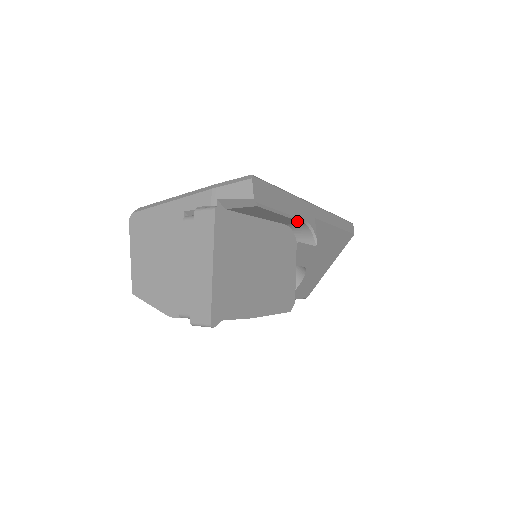
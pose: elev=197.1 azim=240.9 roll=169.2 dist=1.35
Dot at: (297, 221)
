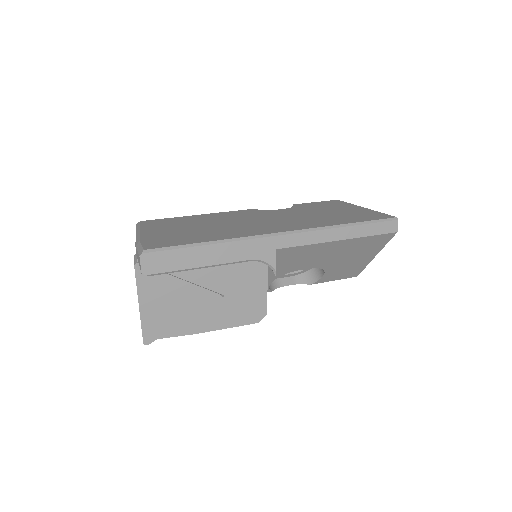
Dot at: (237, 262)
